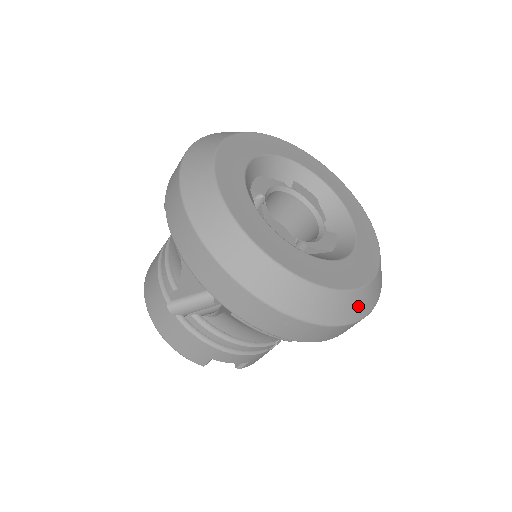
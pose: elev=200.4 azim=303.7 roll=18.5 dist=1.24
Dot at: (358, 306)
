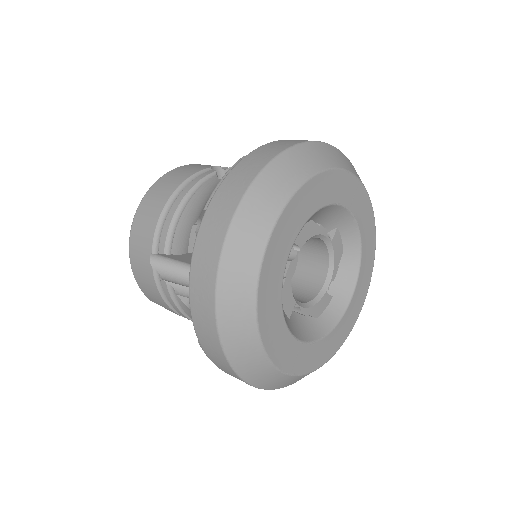
Dot at: occluded
